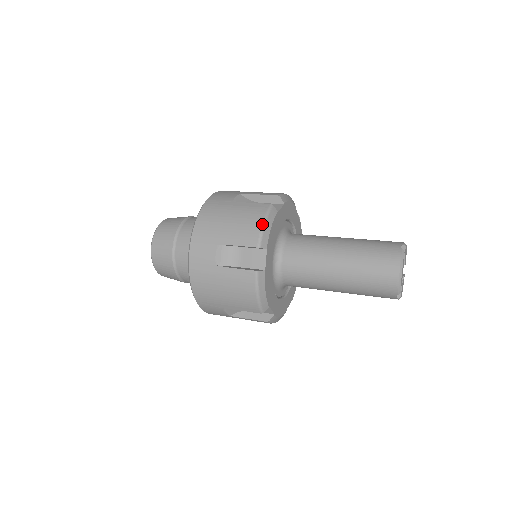
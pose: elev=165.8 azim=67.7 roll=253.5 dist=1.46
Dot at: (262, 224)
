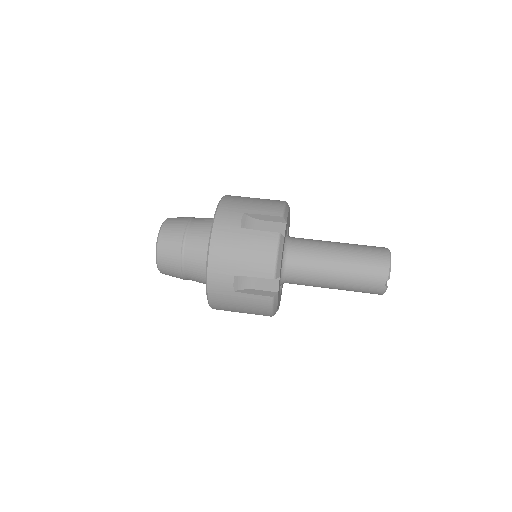
Dot at: (271, 312)
